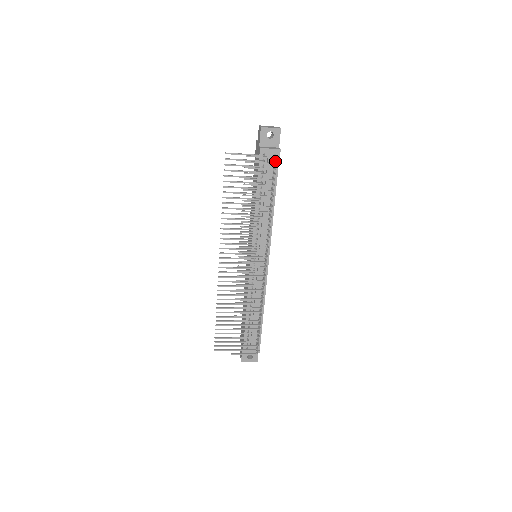
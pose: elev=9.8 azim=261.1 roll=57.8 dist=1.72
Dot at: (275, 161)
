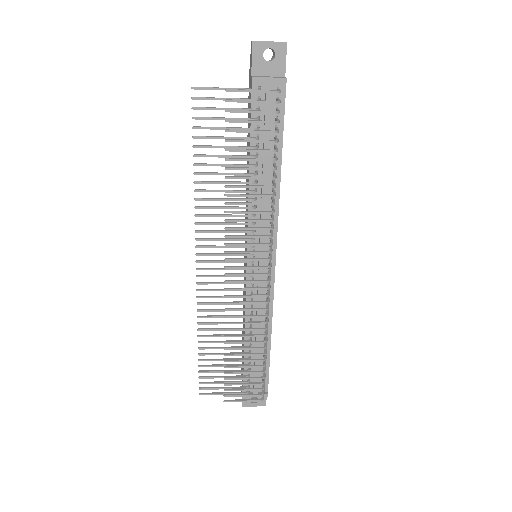
Dot at: (278, 99)
